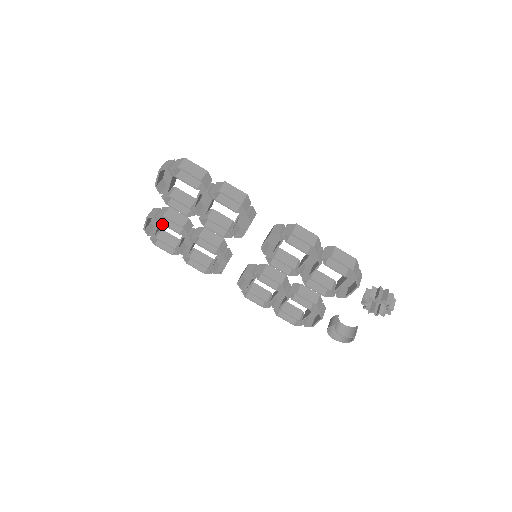
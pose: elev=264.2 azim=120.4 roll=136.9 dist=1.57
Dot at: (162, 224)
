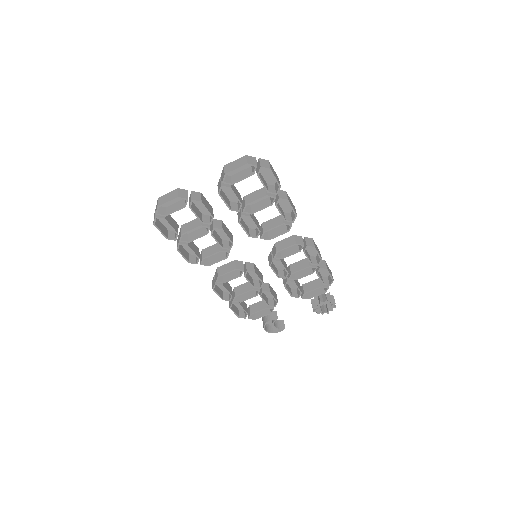
Dot at: (190, 208)
